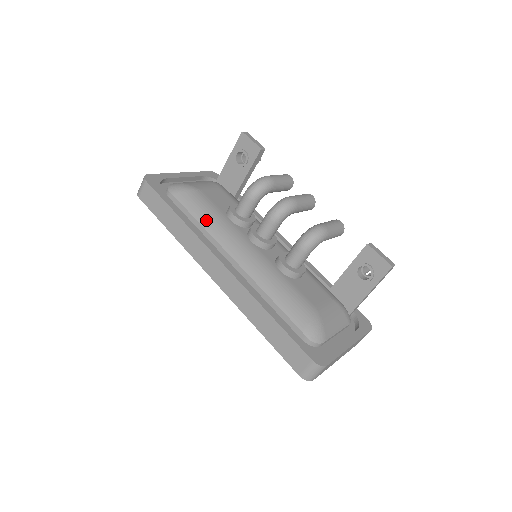
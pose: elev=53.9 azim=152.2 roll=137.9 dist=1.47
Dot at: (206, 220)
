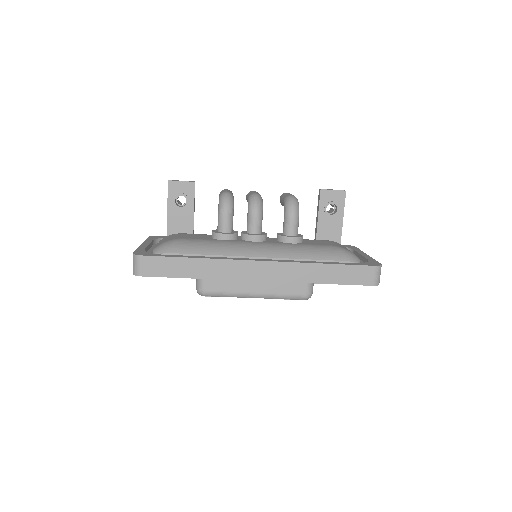
Dot at: (213, 250)
